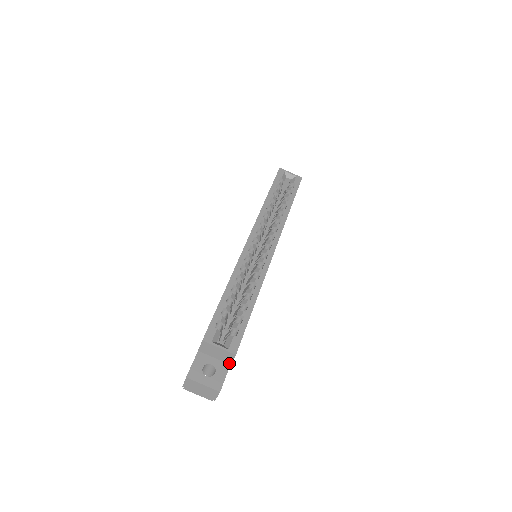
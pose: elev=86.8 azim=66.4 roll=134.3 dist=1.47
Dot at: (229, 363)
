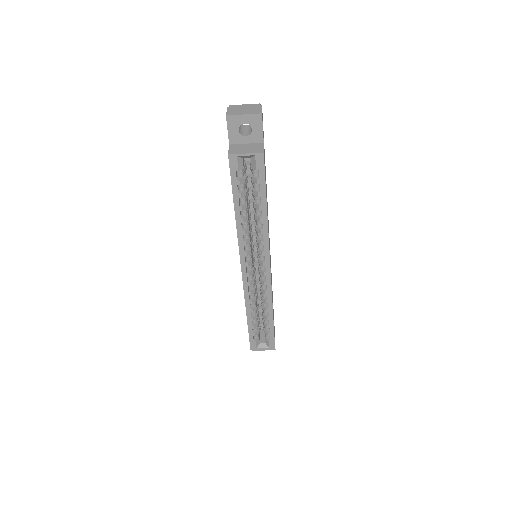
Dot at: occluded
